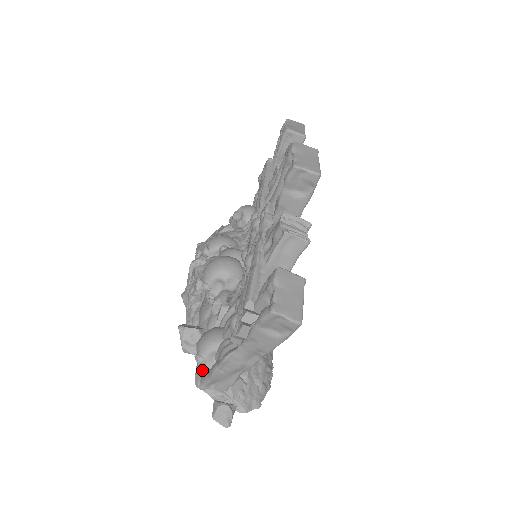
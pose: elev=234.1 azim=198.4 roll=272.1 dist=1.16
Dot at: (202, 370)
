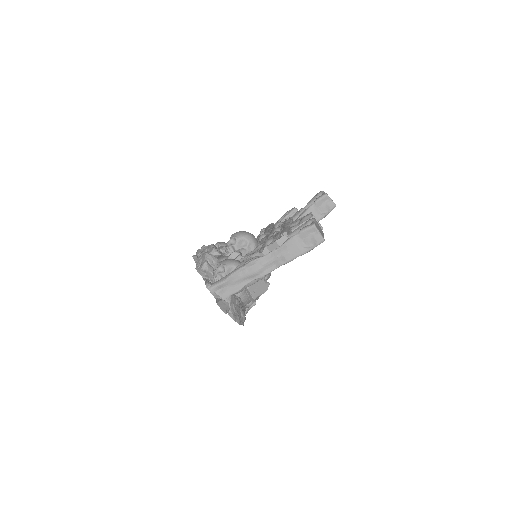
Dot at: (216, 278)
